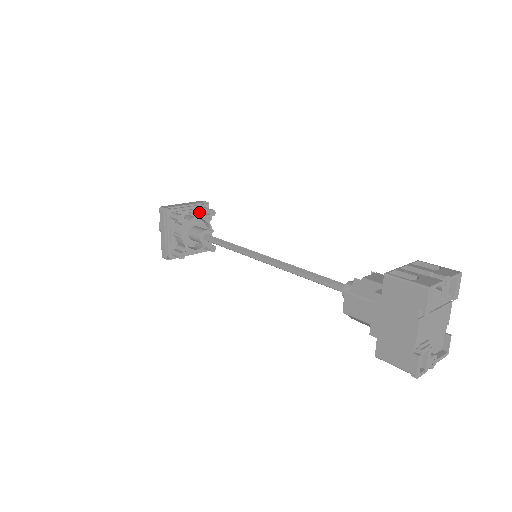
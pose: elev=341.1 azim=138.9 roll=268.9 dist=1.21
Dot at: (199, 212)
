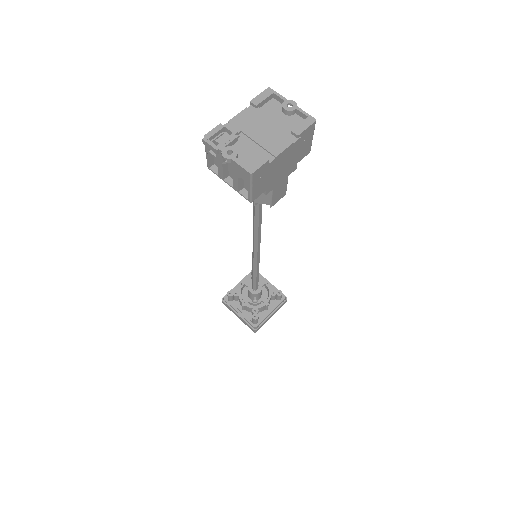
Dot at: occluded
